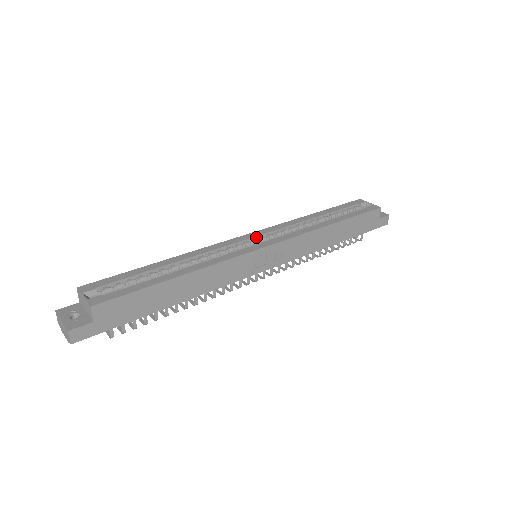
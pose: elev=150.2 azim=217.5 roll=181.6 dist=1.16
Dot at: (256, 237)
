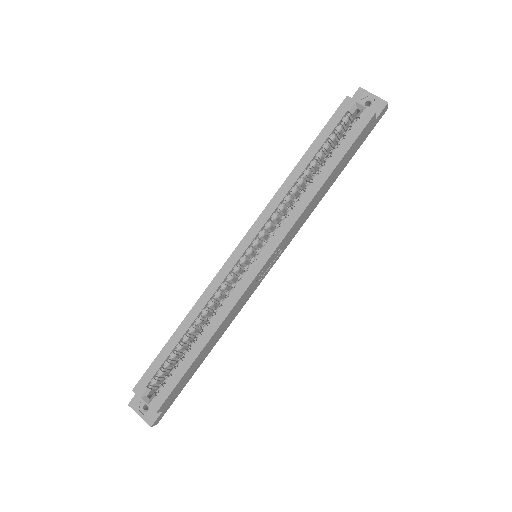
Dot at: (249, 245)
